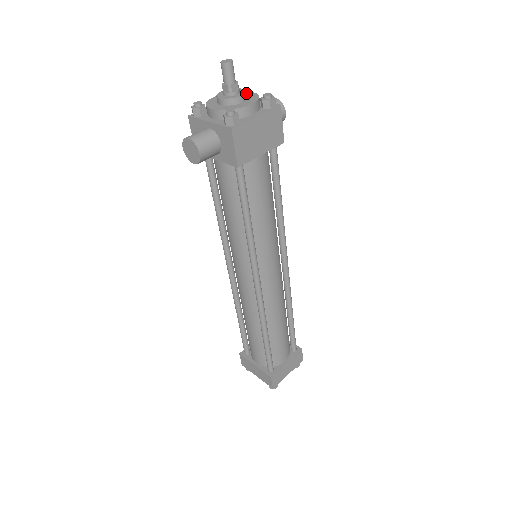
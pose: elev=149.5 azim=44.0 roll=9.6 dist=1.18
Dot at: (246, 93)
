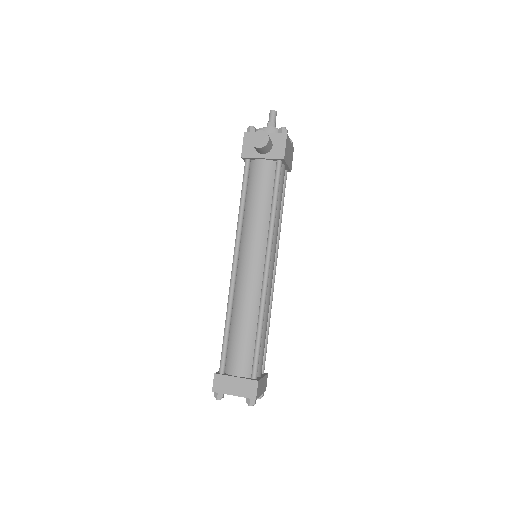
Dot at: occluded
